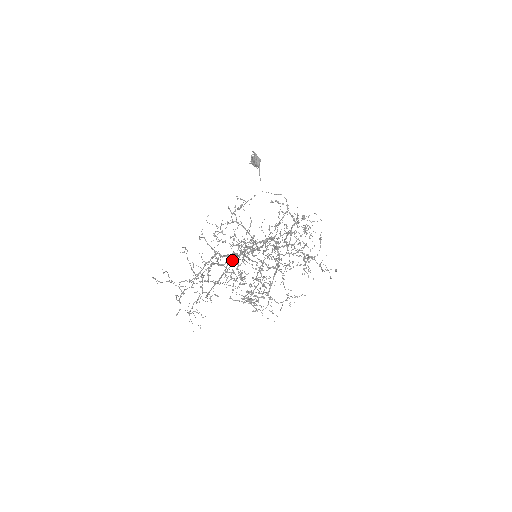
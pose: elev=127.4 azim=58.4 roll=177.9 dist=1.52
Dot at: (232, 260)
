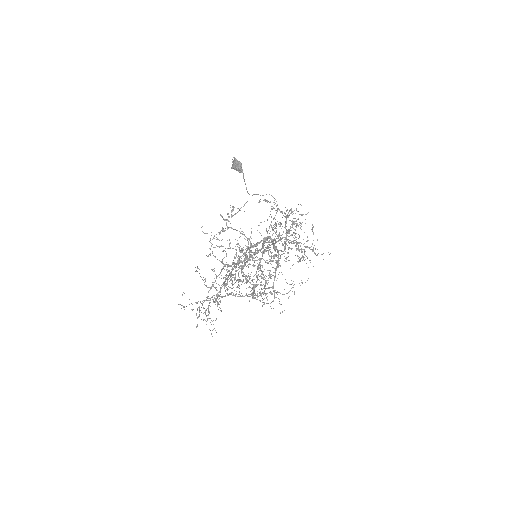
Dot at: (241, 269)
